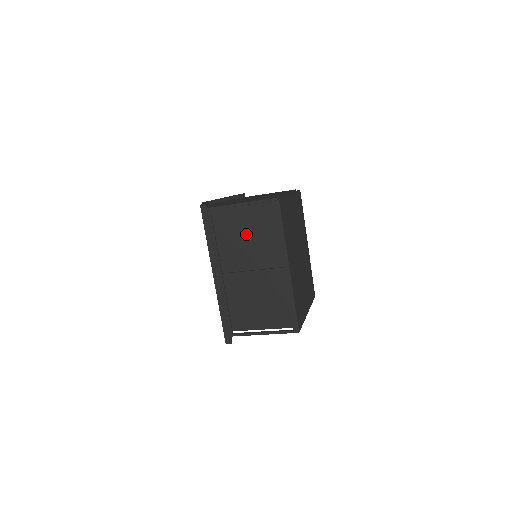
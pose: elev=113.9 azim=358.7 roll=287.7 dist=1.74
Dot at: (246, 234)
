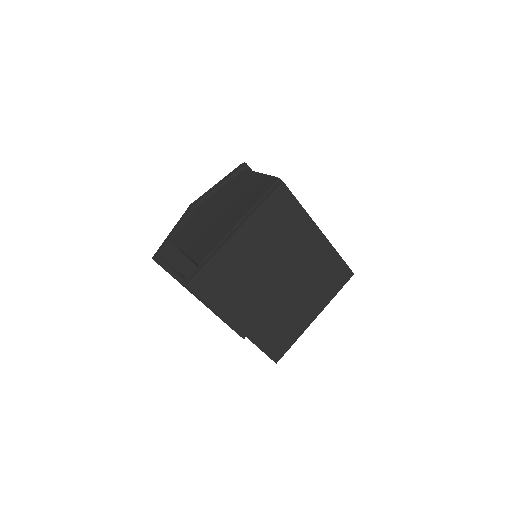
Dot at: occluded
